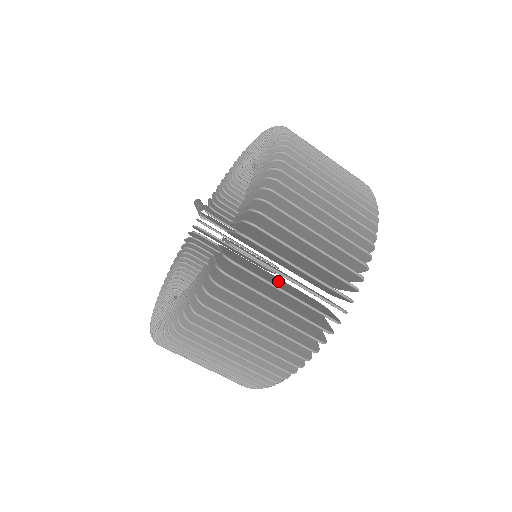
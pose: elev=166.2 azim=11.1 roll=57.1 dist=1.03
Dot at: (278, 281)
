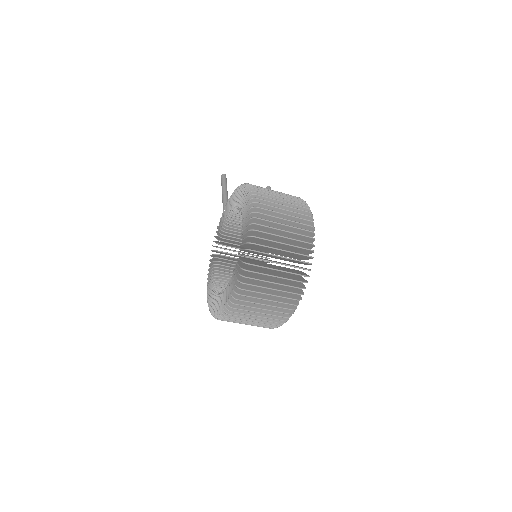
Dot at: occluded
